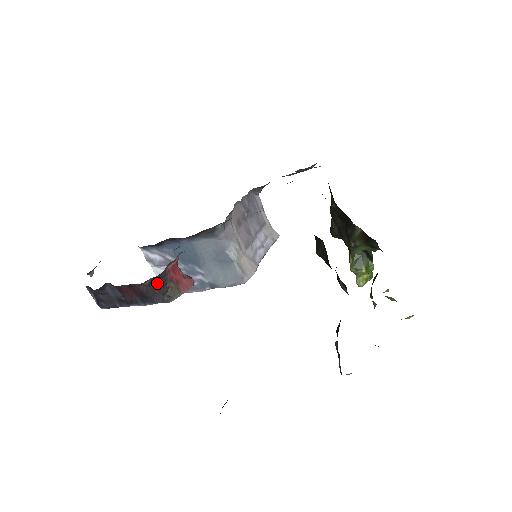
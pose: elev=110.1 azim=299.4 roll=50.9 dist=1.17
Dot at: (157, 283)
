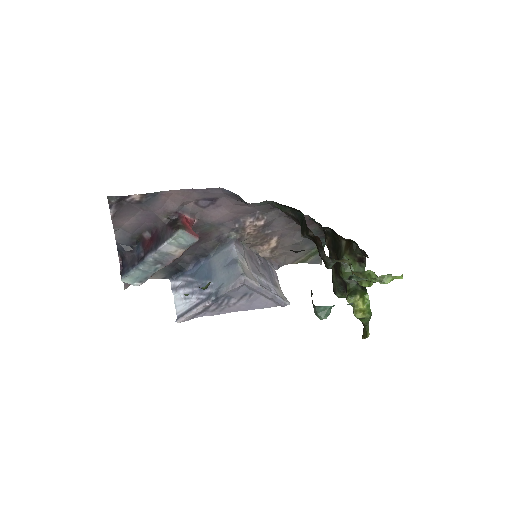
Dot at: (171, 222)
